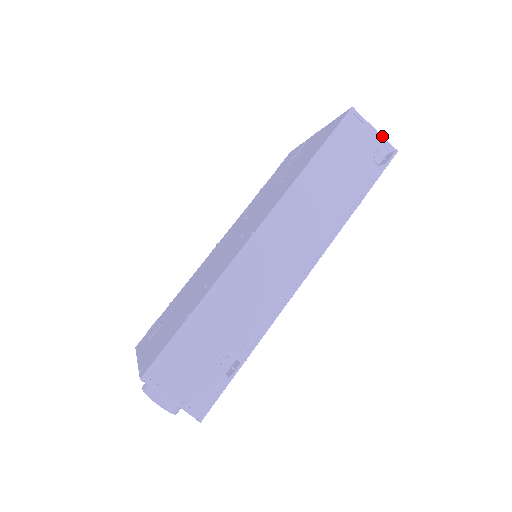
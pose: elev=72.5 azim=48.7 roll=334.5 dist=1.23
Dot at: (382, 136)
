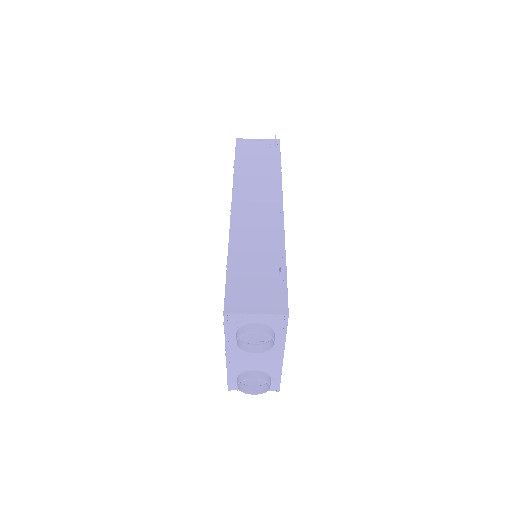
Dot at: (264, 139)
